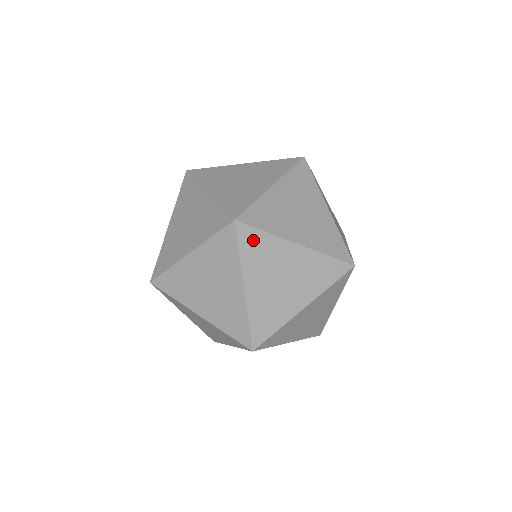
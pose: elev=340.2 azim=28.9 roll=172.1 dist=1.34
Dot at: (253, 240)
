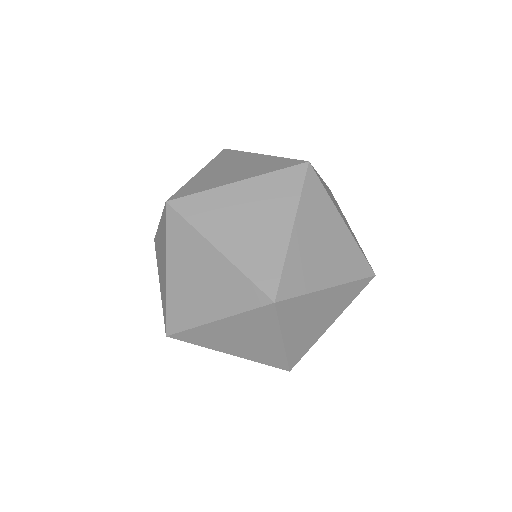
Dot at: (179, 228)
